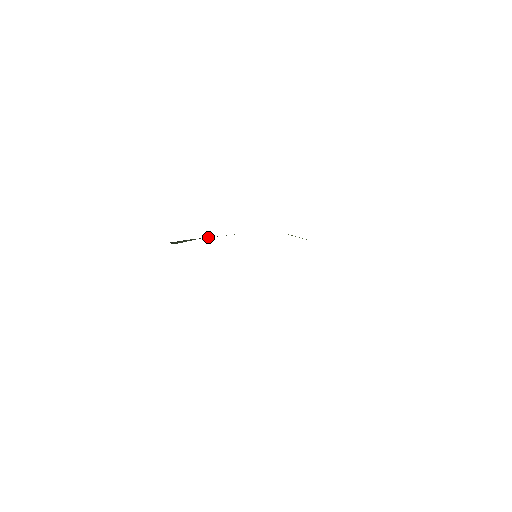
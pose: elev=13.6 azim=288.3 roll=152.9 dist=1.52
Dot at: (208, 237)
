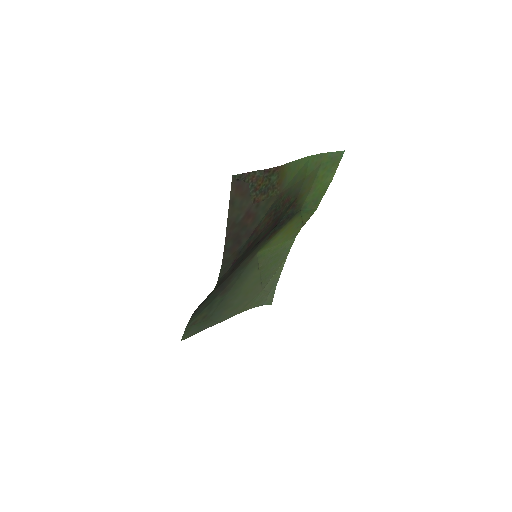
Dot at: (277, 279)
